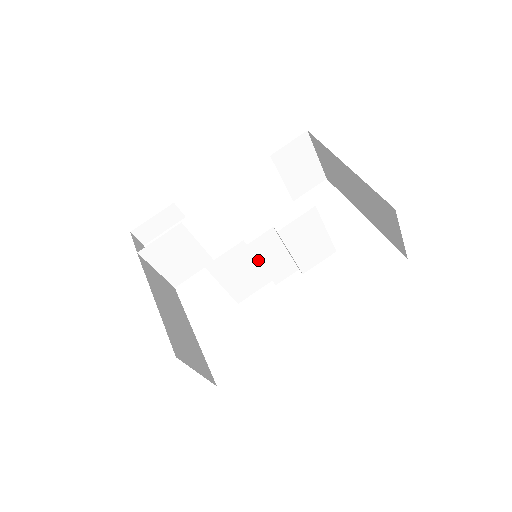
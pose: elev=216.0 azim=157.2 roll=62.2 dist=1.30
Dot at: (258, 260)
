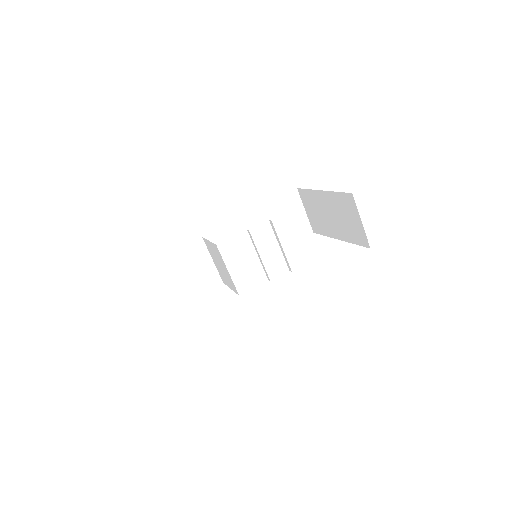
Dot at: (257, 249)
